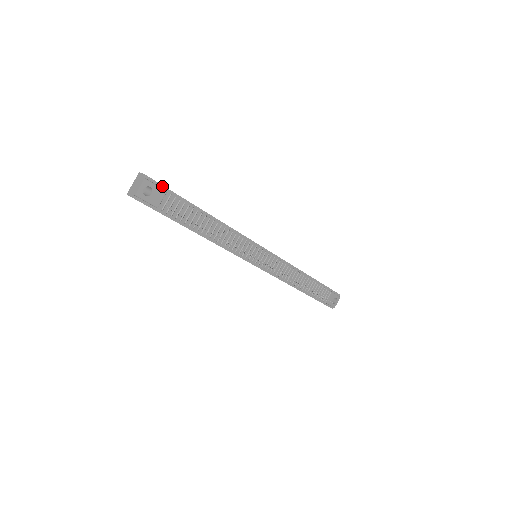
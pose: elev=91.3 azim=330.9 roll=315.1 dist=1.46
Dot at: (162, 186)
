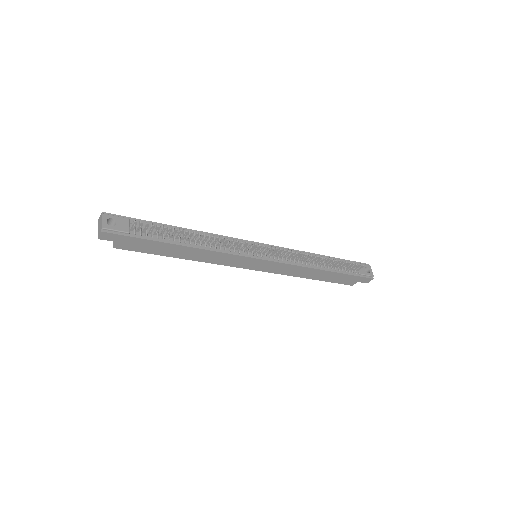
Dot at: (122, 217)
